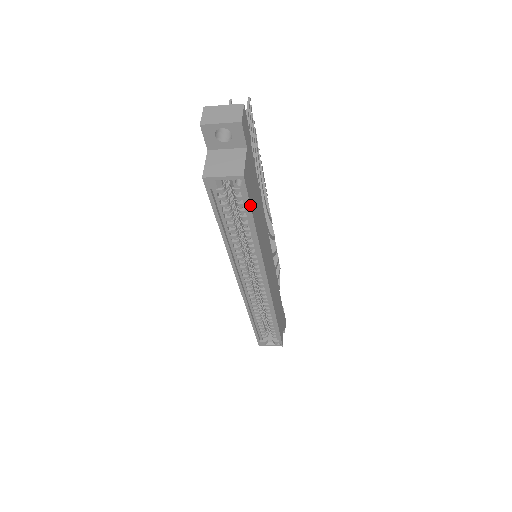
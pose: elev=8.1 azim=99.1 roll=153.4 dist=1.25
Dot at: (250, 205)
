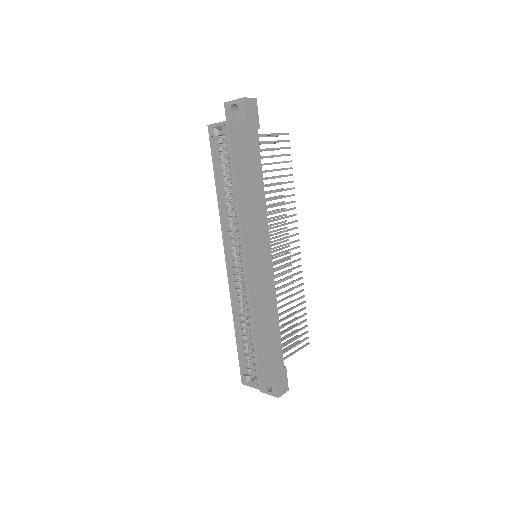
Dot at: (231, 152)
